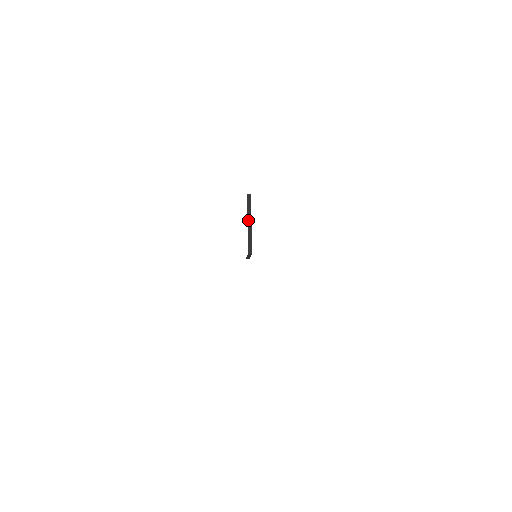
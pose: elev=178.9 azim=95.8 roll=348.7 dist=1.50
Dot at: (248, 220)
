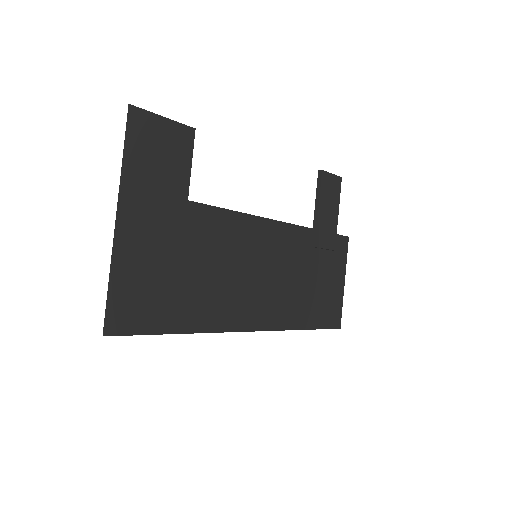
Dot at: (315, 204)
